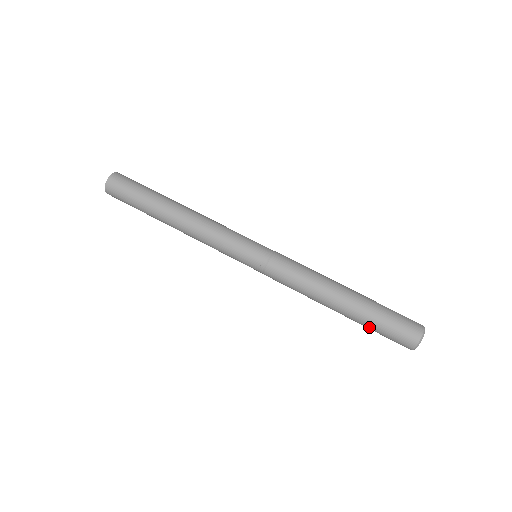
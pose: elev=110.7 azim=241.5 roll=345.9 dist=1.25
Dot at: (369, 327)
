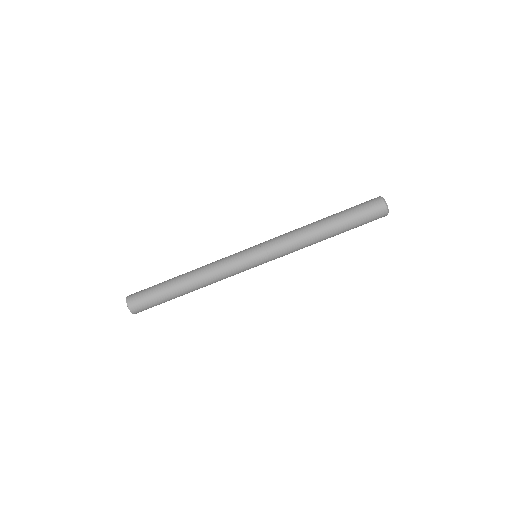
Dot at: occluded
